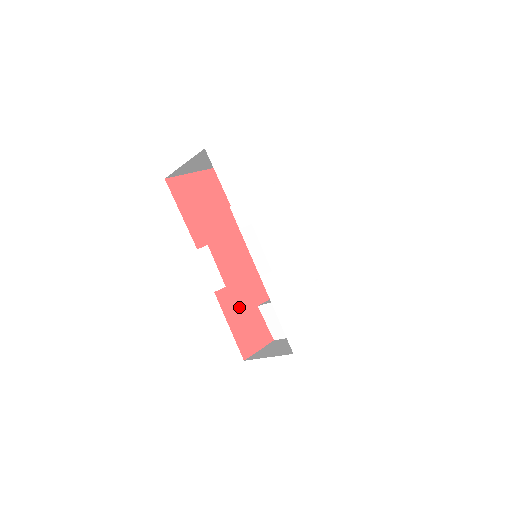
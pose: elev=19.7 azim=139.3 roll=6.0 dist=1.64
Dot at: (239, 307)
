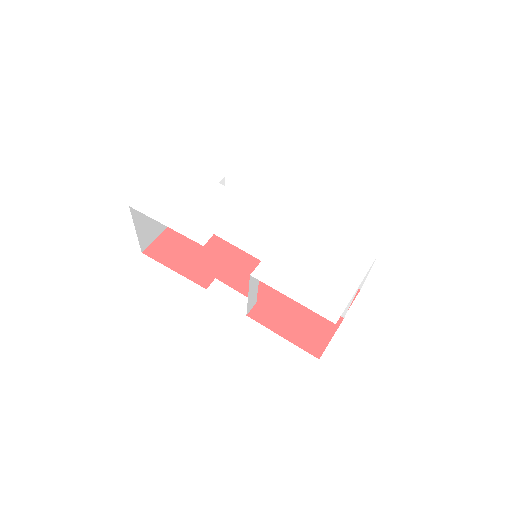
Dot at: (283, 312)
